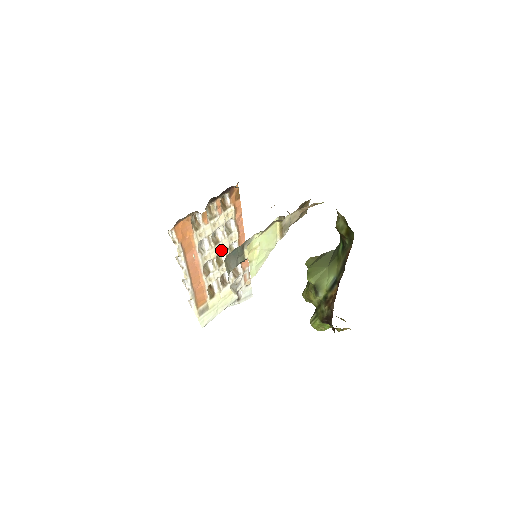
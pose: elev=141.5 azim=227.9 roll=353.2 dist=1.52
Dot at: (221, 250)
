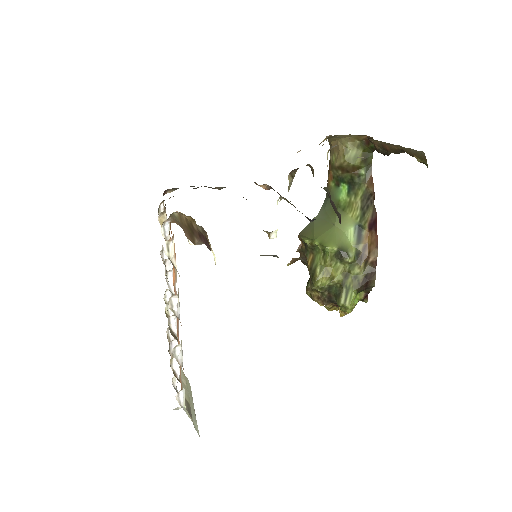
Dot at: occluded
